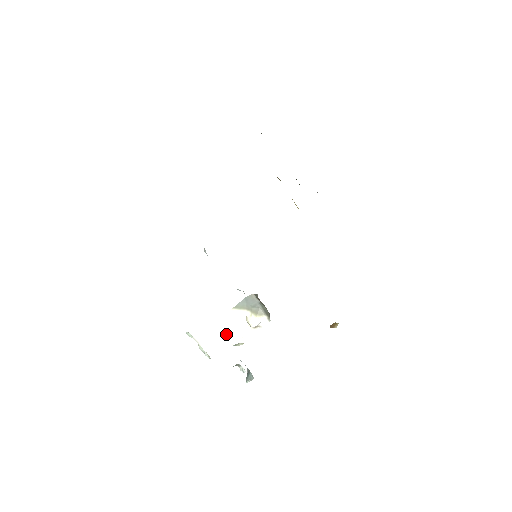
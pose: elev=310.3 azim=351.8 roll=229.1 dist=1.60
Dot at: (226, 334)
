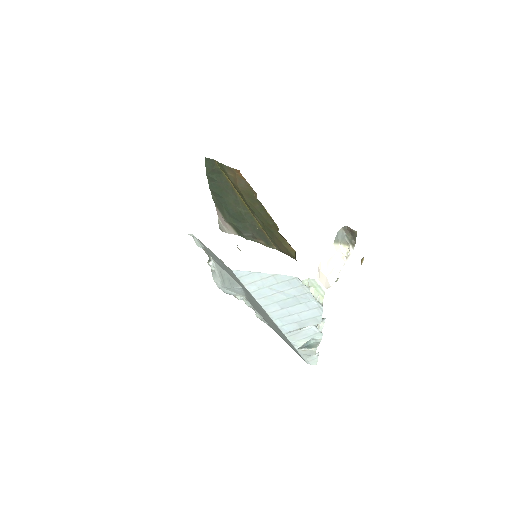
Dot at: (331, 271)
